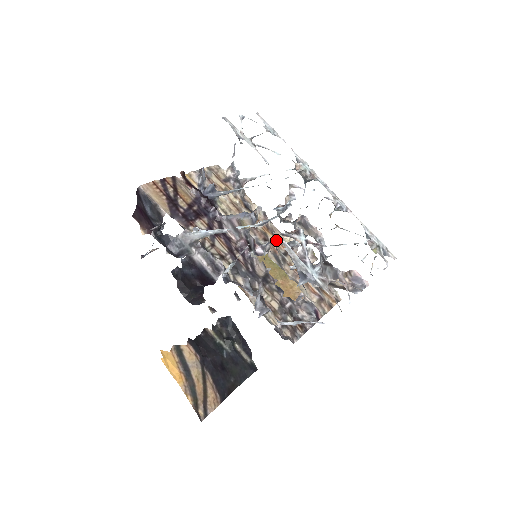
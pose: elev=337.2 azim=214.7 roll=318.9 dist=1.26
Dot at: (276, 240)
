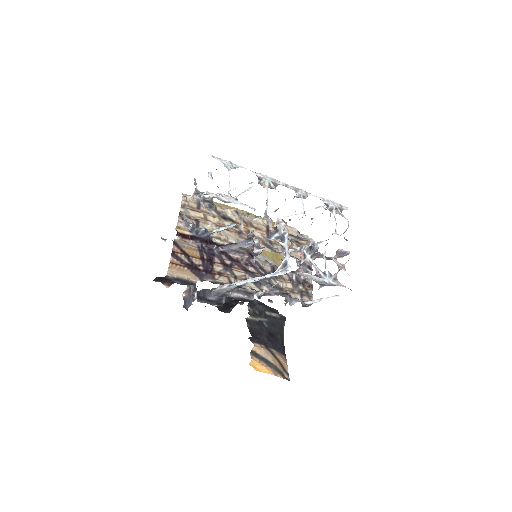
Dot at: (257, 230)
